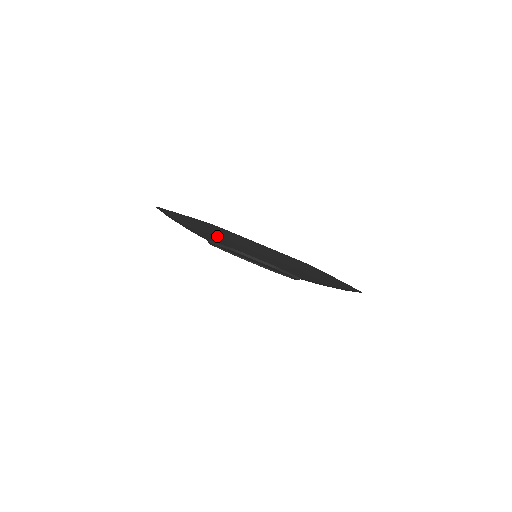
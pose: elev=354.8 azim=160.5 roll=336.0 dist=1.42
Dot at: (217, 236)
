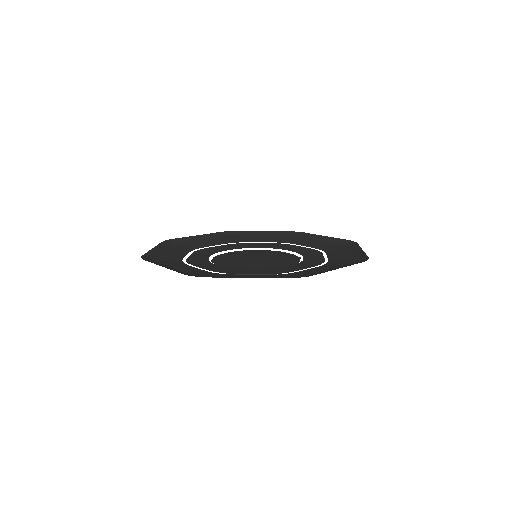
Dot at: occluded
